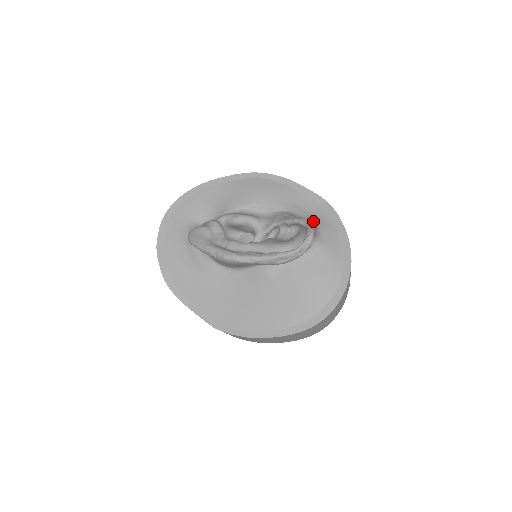
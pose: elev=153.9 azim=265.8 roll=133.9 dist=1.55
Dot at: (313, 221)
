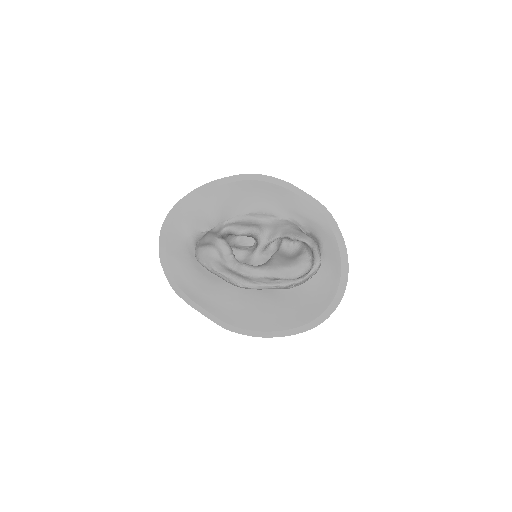
Dot at: (314, 231)
